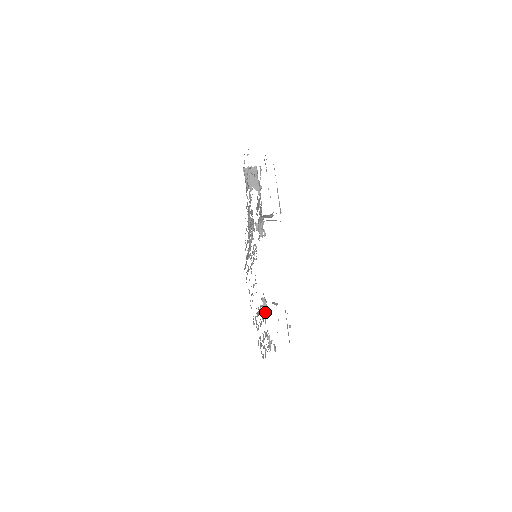
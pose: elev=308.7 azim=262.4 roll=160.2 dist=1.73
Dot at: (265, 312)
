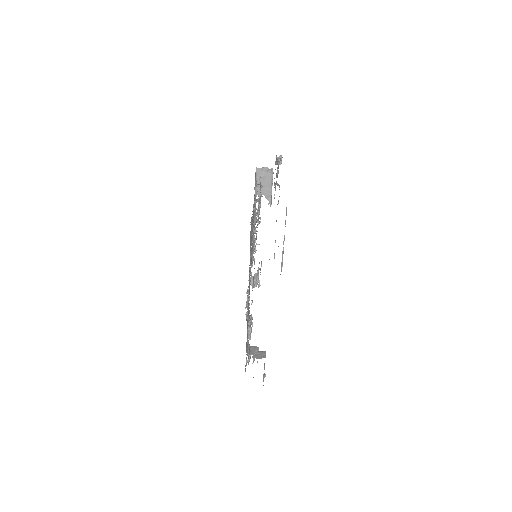
Dot at: occluded
